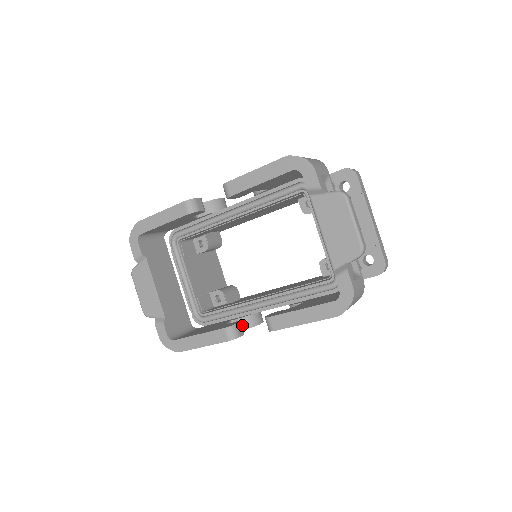
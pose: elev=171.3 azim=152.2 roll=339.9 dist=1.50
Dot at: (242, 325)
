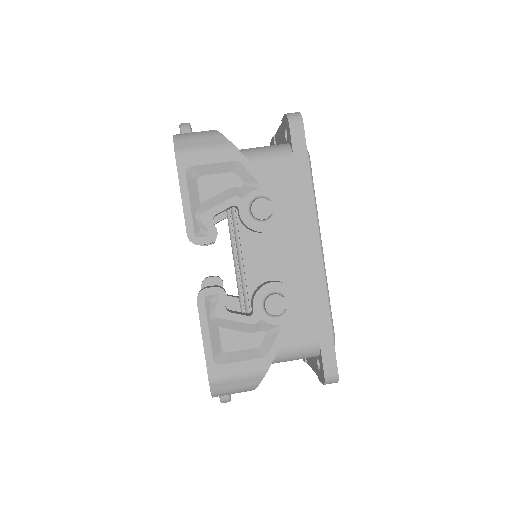
Dot at: occluded
